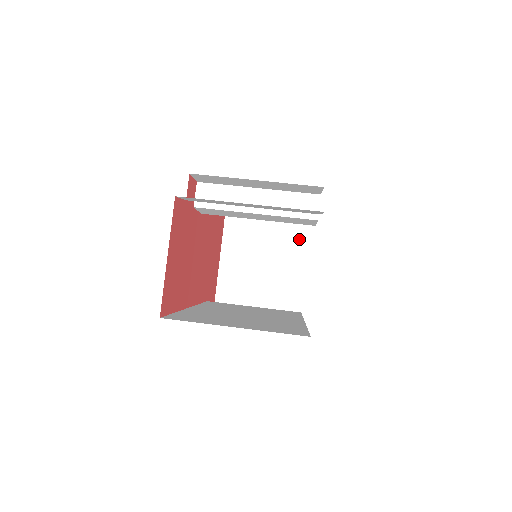
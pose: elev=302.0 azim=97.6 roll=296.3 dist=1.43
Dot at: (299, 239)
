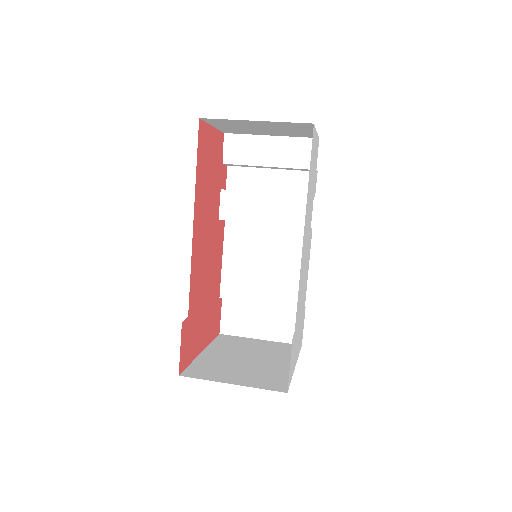
Dot at: (290, 355)
